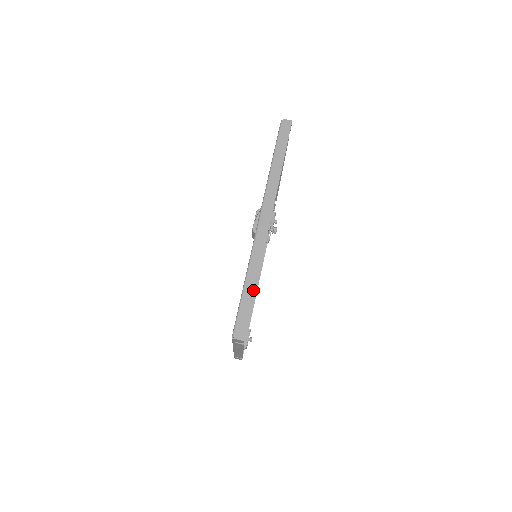
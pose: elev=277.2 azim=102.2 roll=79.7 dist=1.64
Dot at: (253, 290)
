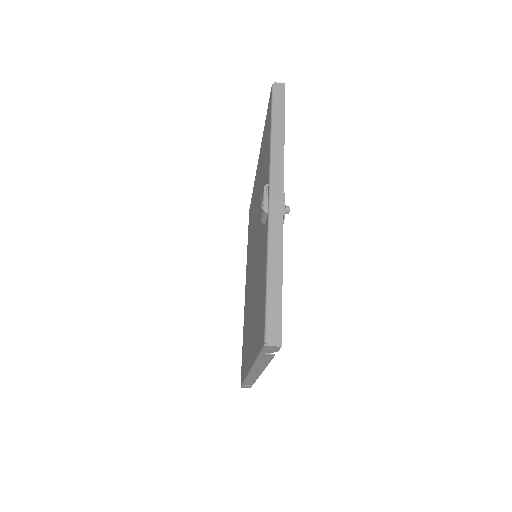
Dot at: (279, 281)
